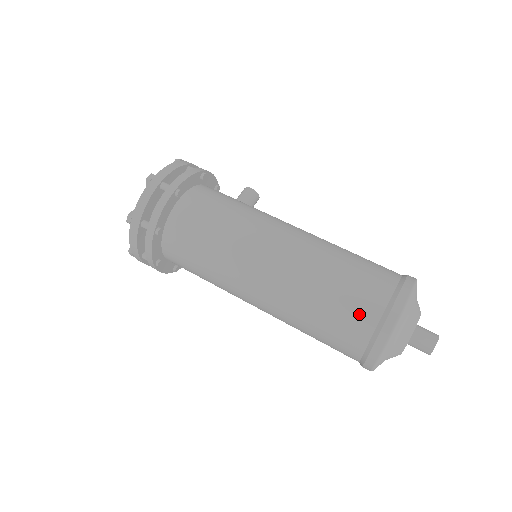
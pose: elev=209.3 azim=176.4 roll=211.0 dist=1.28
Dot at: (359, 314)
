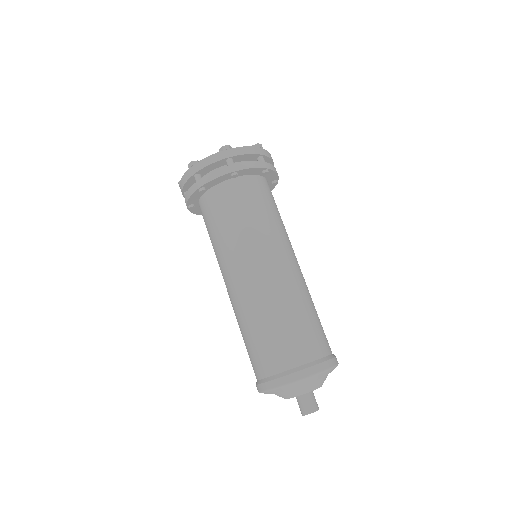
Dot at: (306, 346)
